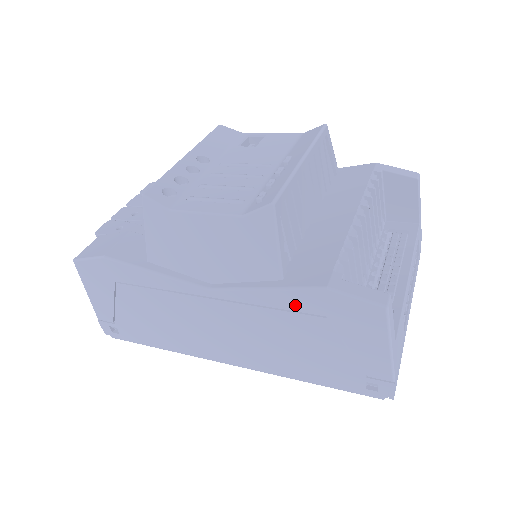
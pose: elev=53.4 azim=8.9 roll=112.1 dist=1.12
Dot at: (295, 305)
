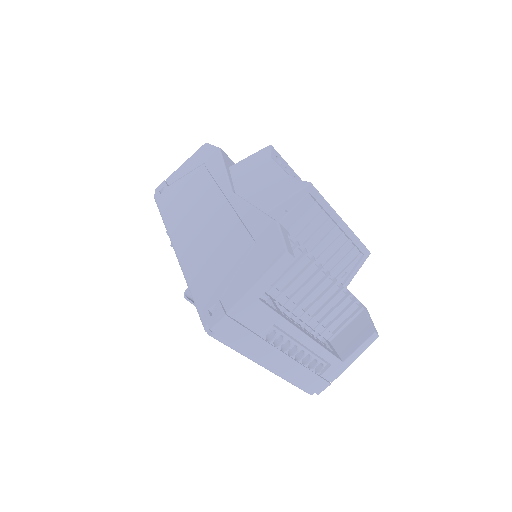
Dot at: (253, 224)
